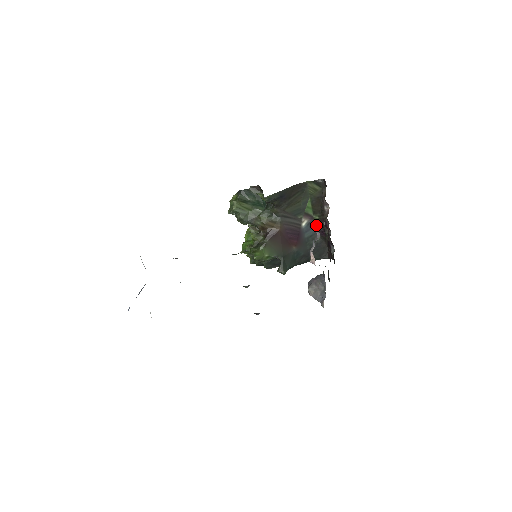
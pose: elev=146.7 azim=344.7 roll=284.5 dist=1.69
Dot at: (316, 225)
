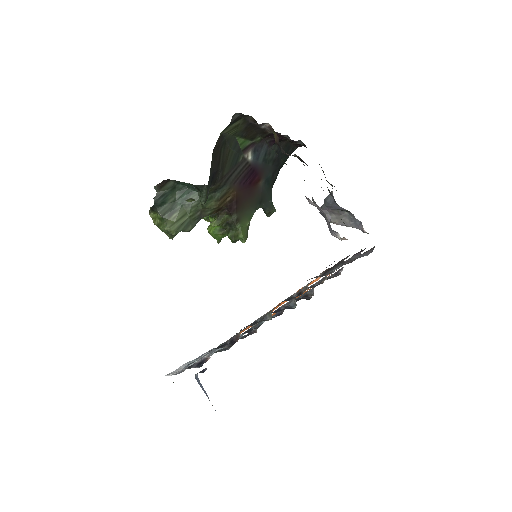
Dot at: (311, 204)
